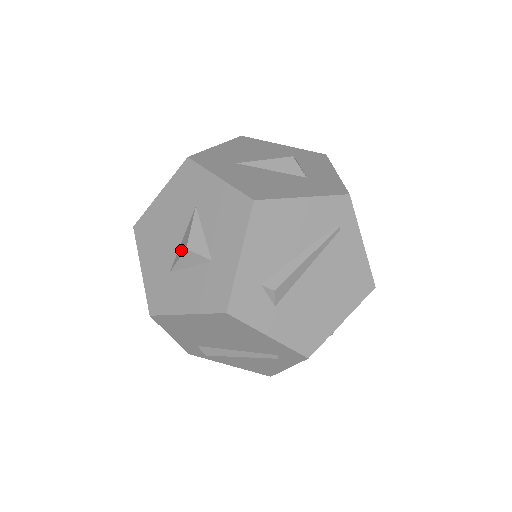
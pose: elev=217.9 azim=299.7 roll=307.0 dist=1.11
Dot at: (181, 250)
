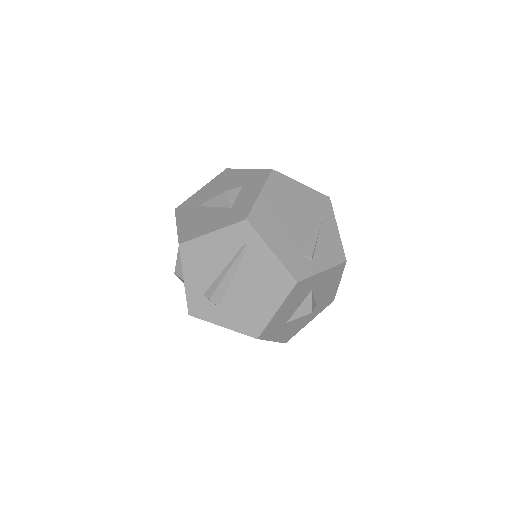
Dot at: occluded
